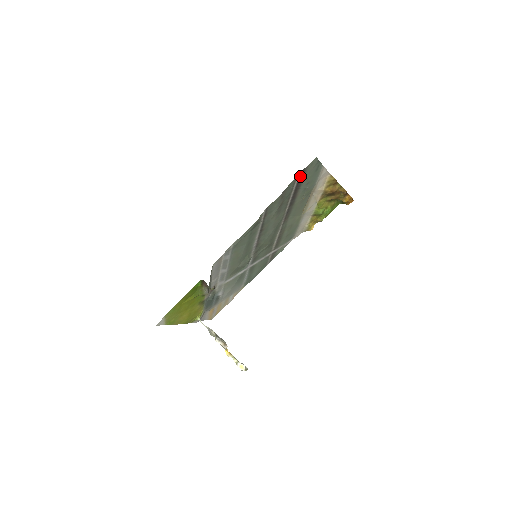
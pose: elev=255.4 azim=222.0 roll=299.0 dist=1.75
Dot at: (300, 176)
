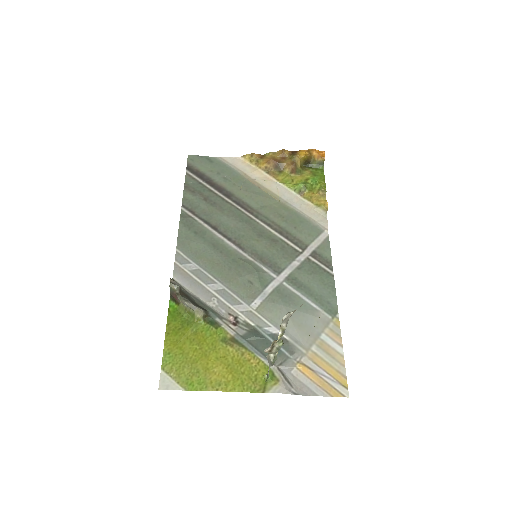
Dot at: (193, 172)
